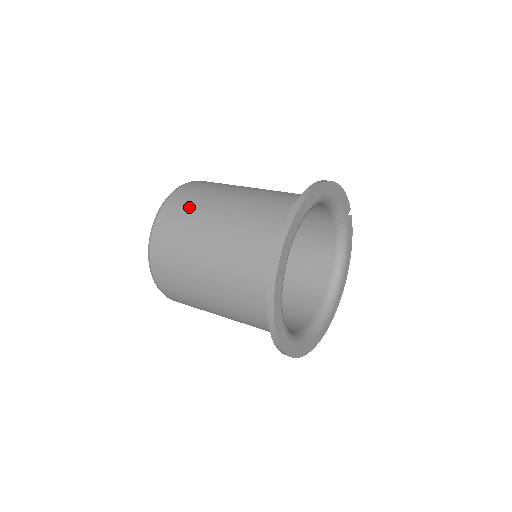
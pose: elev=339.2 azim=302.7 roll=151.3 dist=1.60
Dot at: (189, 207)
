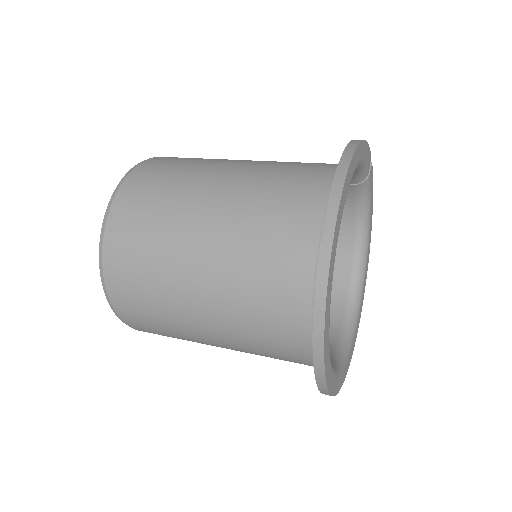
Dot at: (146, 230)
